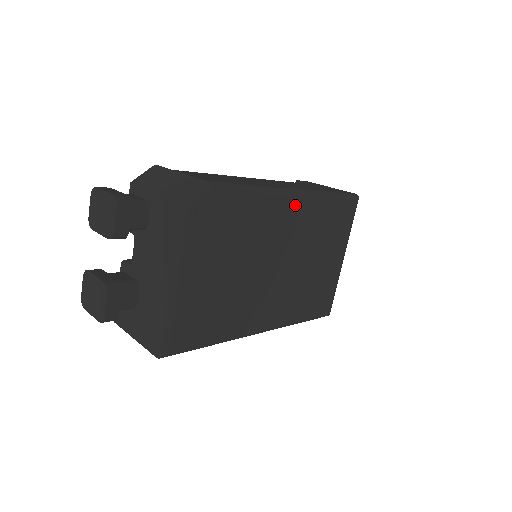
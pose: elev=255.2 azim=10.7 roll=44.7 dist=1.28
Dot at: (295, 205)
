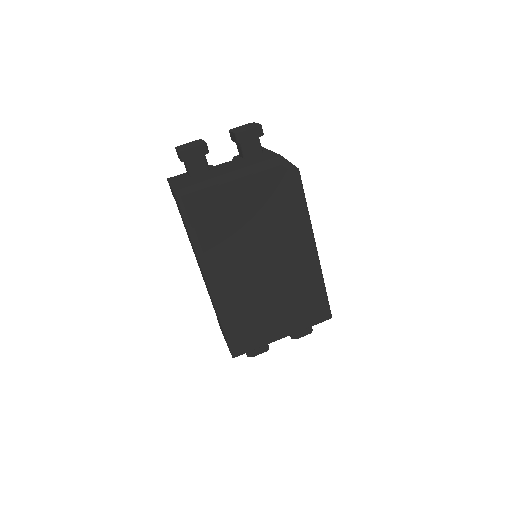
Dot at: (308, 252)
